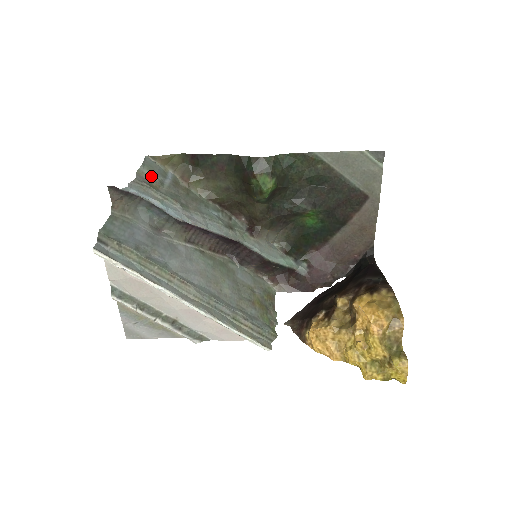
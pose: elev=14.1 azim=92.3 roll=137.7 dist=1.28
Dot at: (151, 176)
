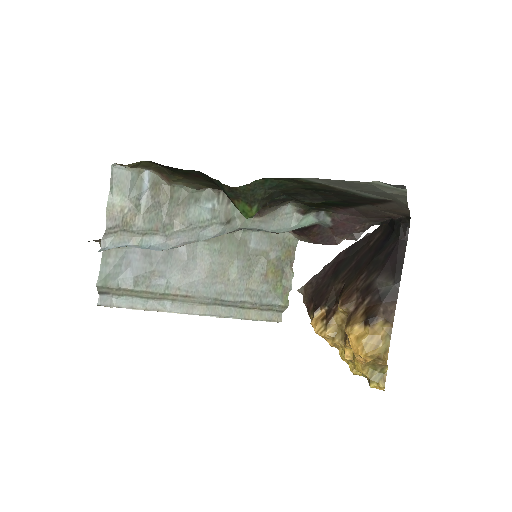
Dot at: (123, 204)
